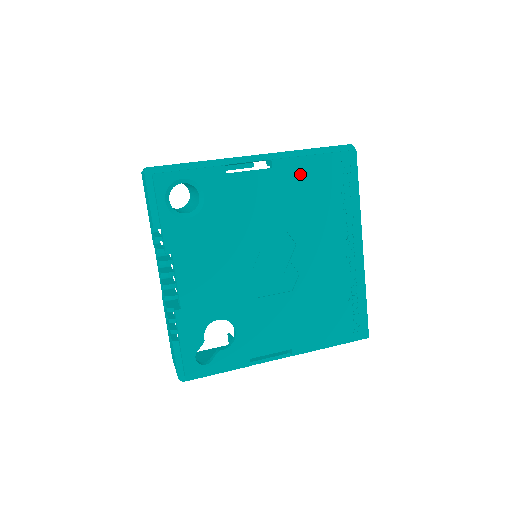
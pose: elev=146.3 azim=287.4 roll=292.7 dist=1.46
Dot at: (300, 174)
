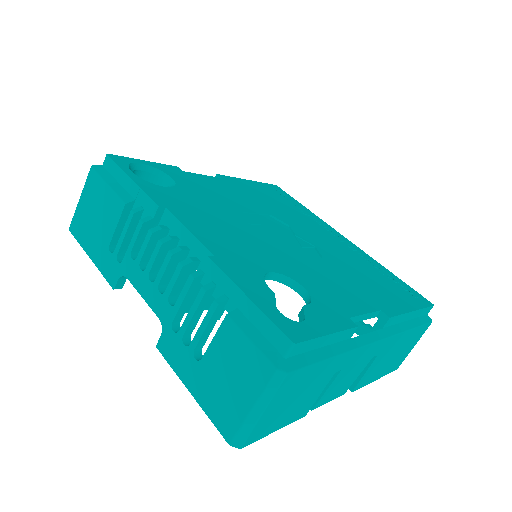
Dot at: (248, 187)
